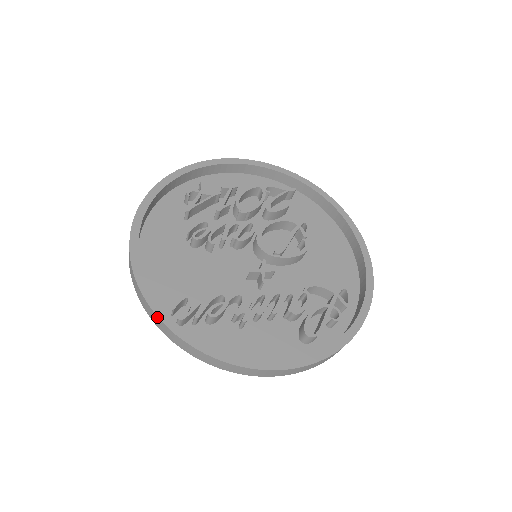
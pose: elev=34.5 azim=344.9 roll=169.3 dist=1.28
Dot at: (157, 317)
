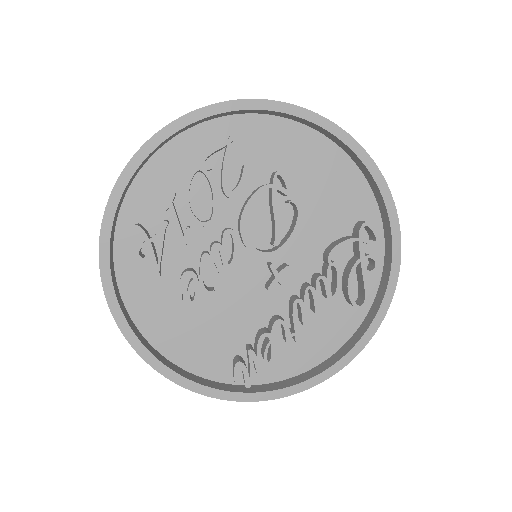
Dot at: (230, 400)
